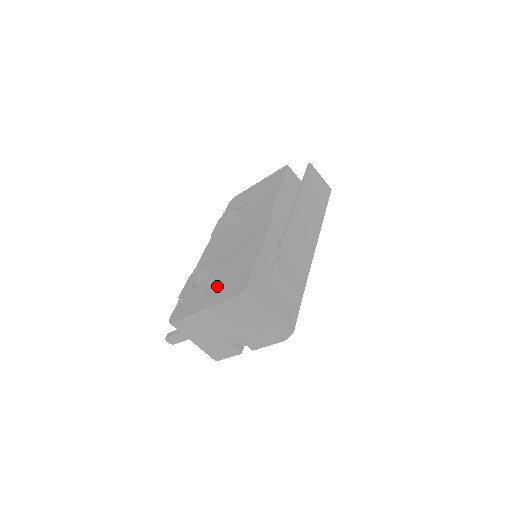
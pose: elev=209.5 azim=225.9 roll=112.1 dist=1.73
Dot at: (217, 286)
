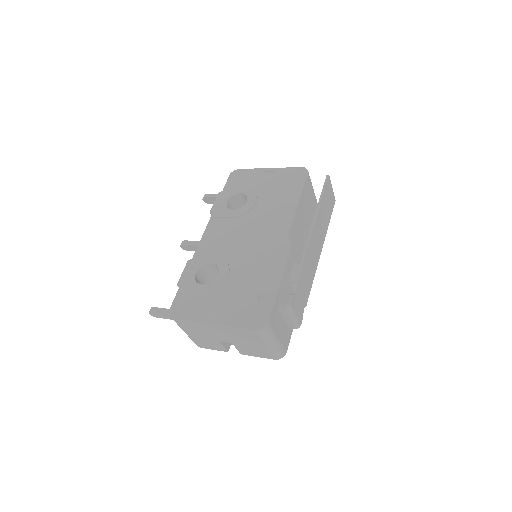
Dot at: (230, 300)
